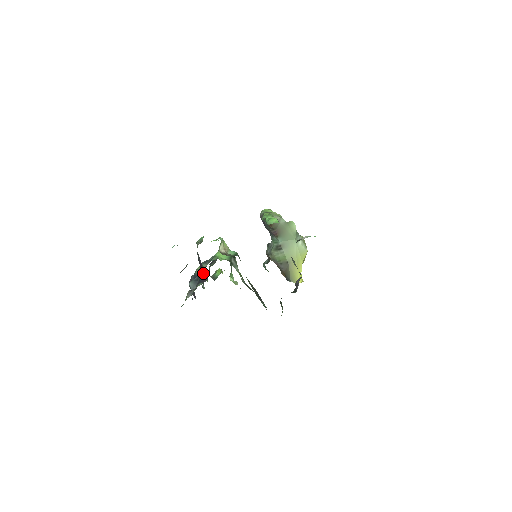
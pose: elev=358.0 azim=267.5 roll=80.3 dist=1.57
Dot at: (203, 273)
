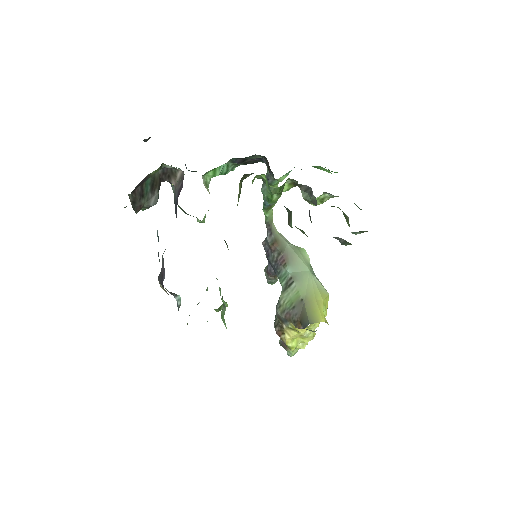
Dot at: (178, 196)
